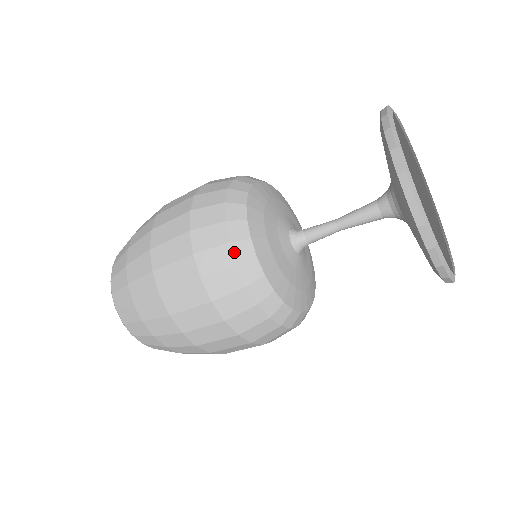
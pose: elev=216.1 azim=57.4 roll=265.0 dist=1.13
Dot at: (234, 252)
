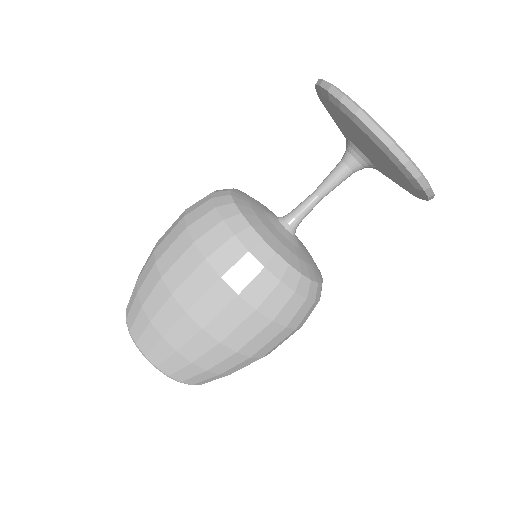
Dot at: (272, 273)
